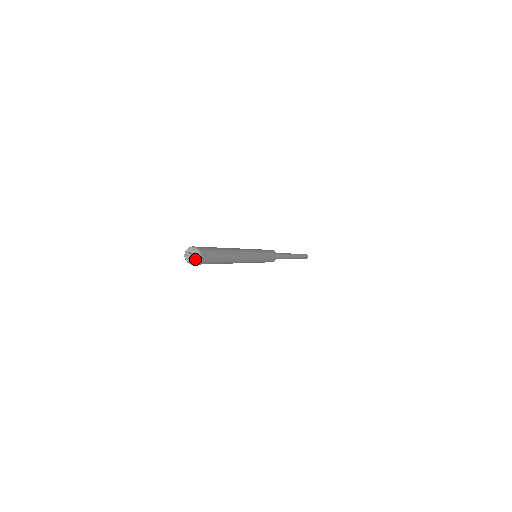
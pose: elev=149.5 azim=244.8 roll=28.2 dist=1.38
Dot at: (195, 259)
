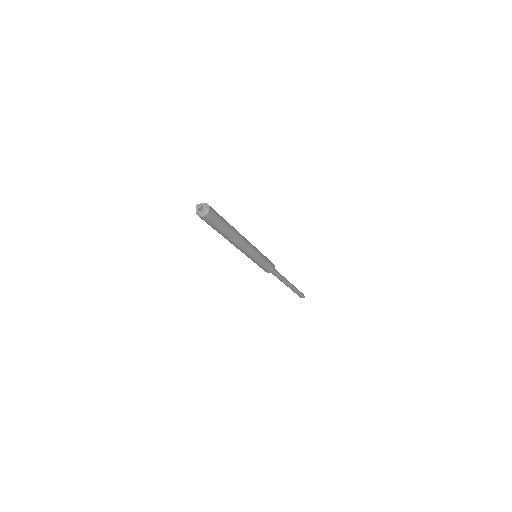
Dot at: (205, 210)
